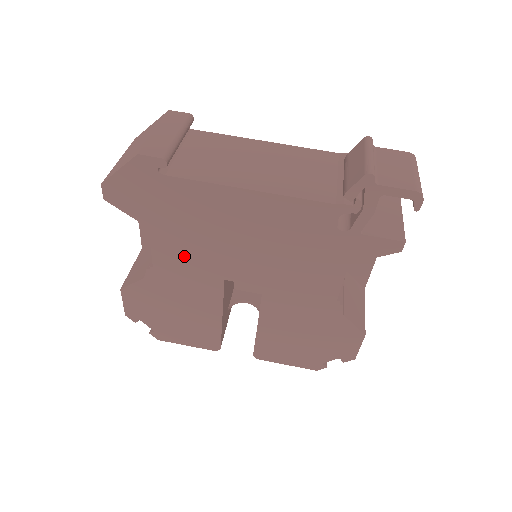
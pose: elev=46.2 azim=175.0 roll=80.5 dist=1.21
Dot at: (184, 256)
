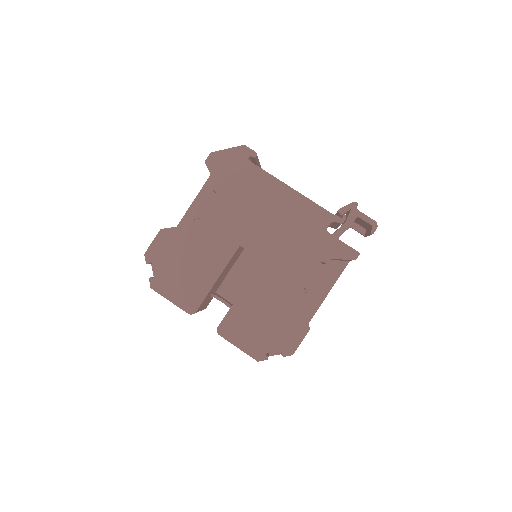
Dot at: (225, 218)
